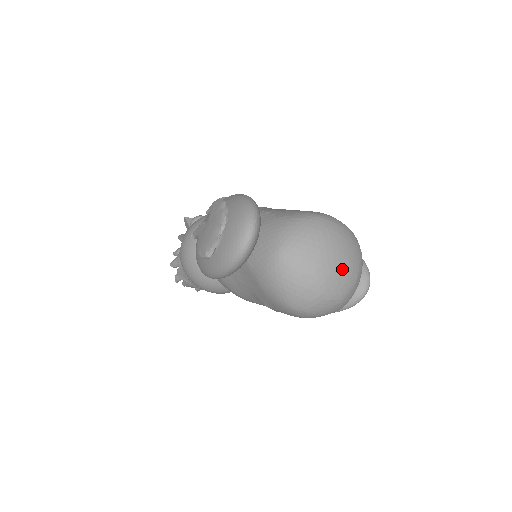
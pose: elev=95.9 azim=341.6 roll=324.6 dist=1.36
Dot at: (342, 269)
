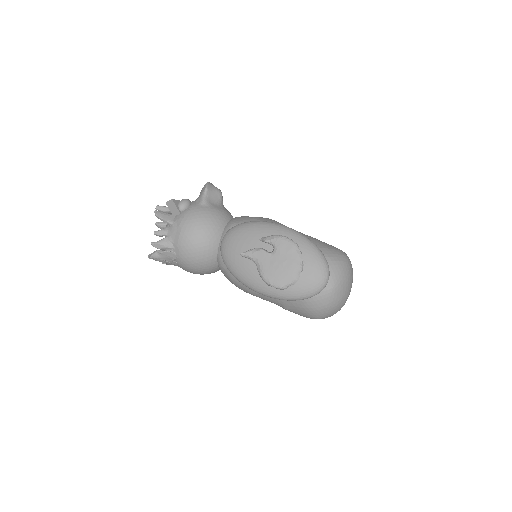
Dot at: occluded
